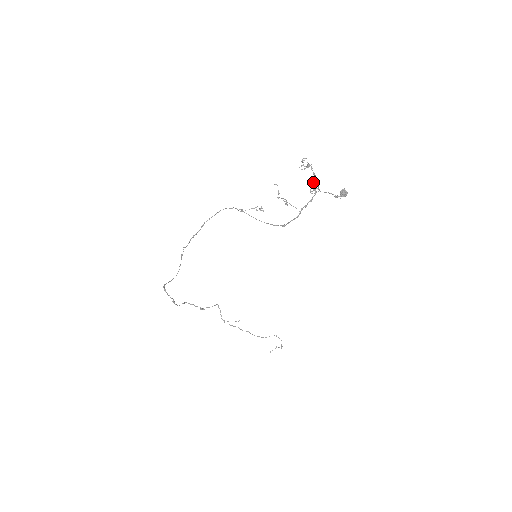
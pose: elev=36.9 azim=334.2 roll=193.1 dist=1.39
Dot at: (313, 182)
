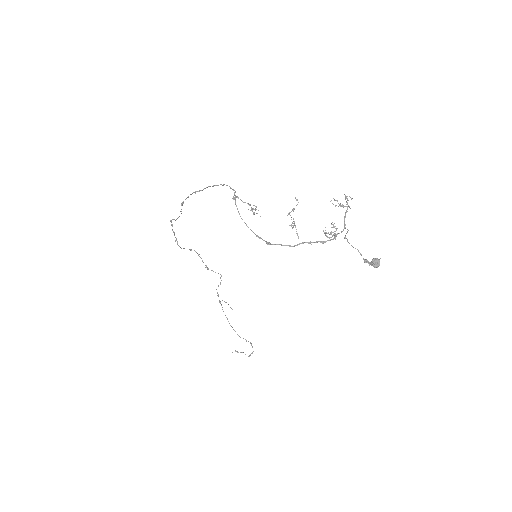
Dot at: occluded
